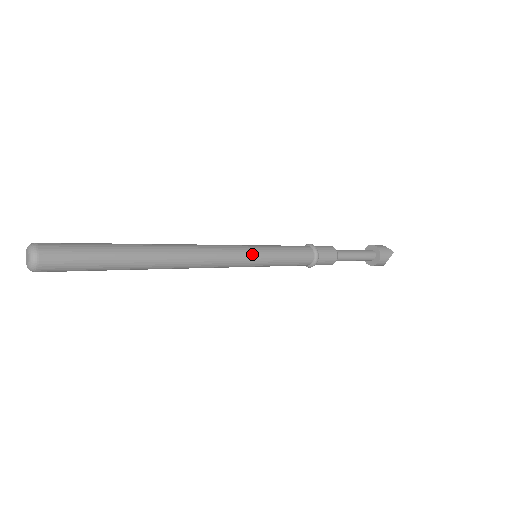
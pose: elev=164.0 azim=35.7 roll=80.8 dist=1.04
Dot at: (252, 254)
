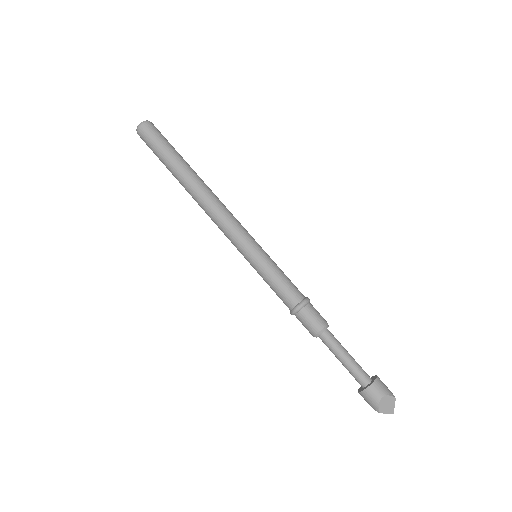
Dot at: (255, 241)
